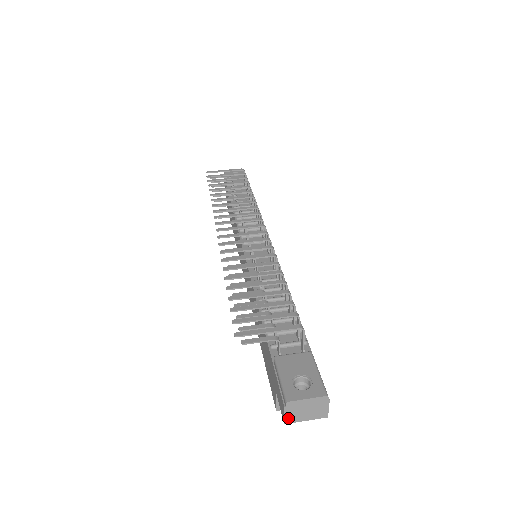
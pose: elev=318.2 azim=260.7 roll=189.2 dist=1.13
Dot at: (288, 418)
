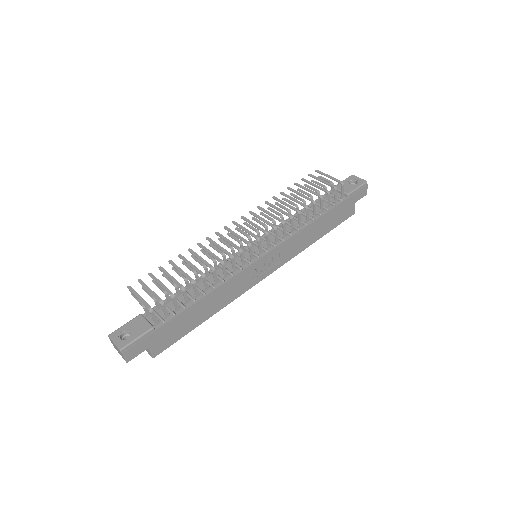
Dot at: (113, 345)
